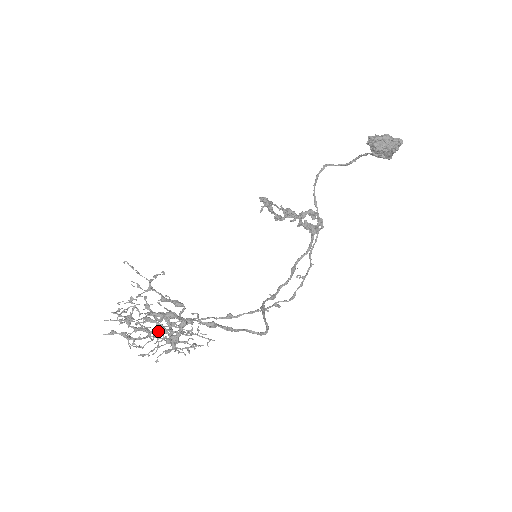
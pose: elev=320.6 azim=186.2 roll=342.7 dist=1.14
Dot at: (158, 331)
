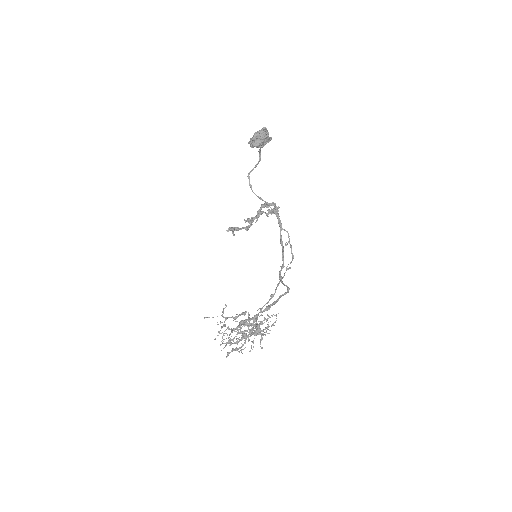
Dot at: (243, 335)
